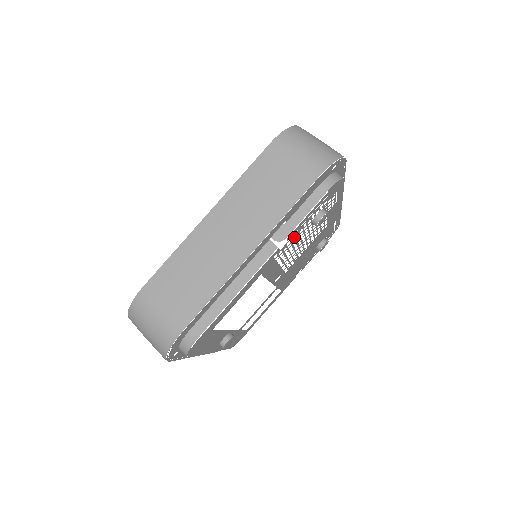
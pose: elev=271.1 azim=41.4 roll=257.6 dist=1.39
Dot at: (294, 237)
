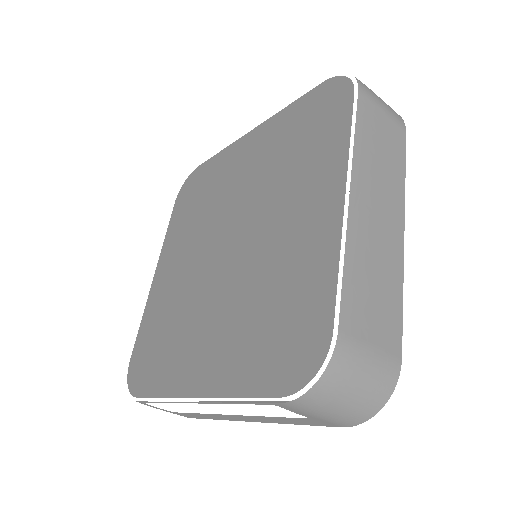
Dot at: occluded
